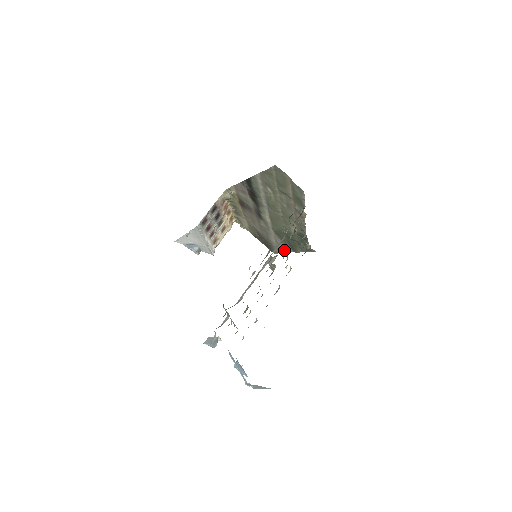
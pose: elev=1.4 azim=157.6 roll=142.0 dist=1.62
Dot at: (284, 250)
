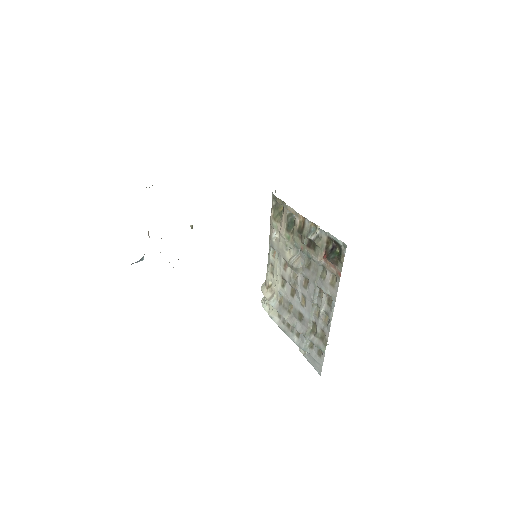
Dot at: occluded
